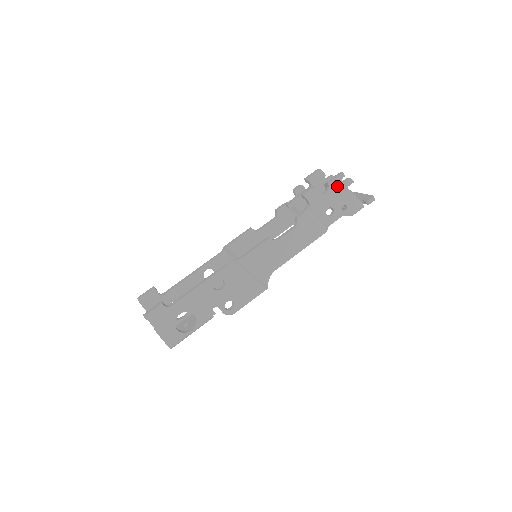
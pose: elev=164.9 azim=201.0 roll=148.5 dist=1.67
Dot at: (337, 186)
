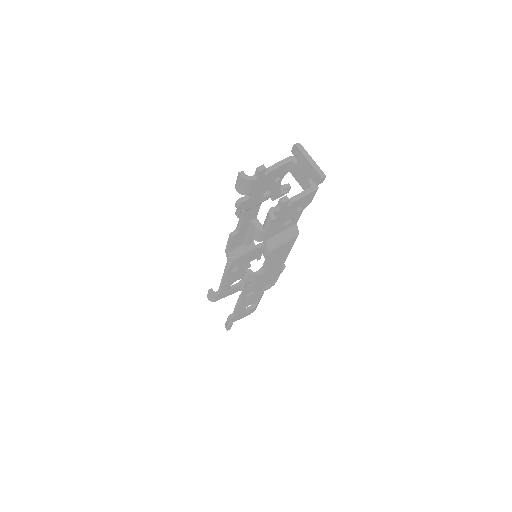
Dot at: (276, 216)
